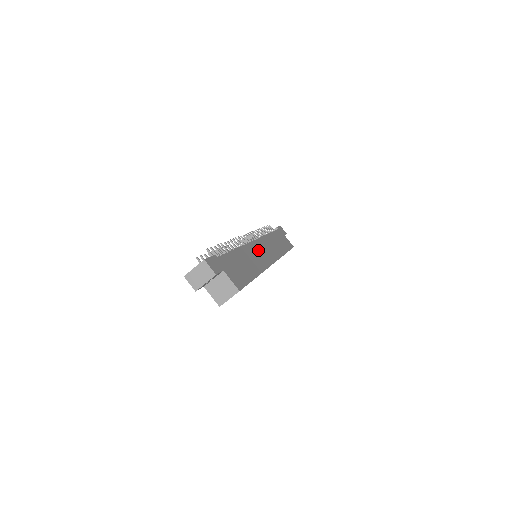
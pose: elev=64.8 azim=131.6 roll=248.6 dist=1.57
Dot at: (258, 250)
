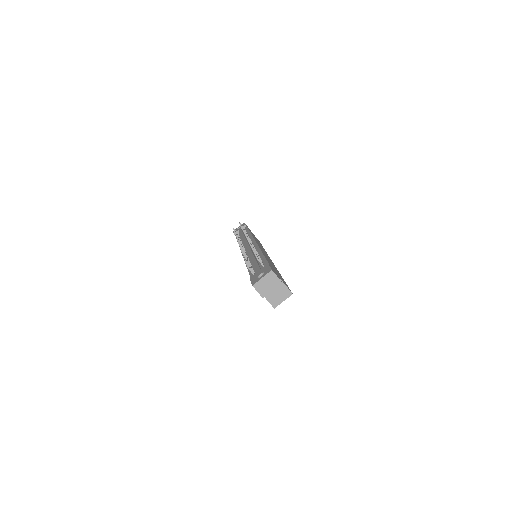
Dot at: (263, 251)
